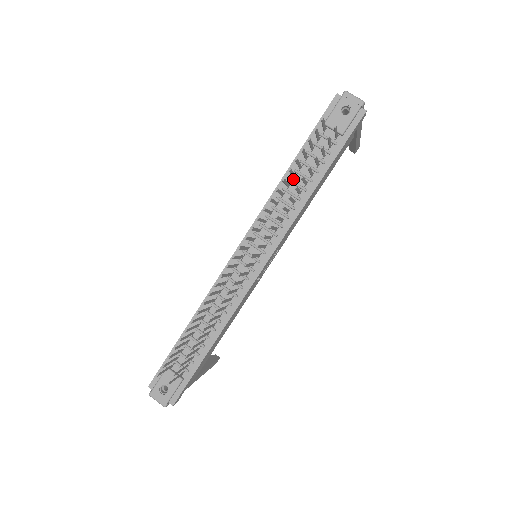
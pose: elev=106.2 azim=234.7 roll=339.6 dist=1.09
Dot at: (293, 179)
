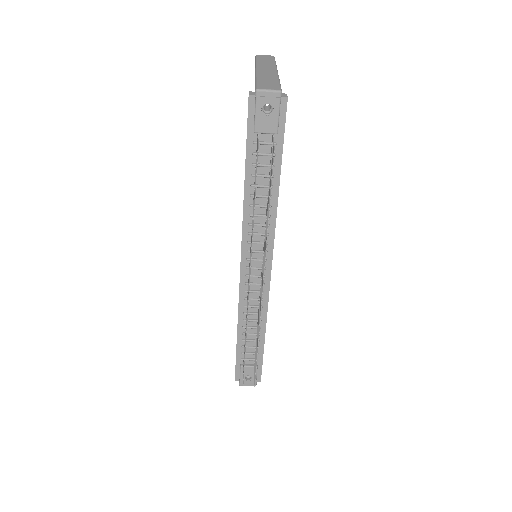
Dot at: occluded
